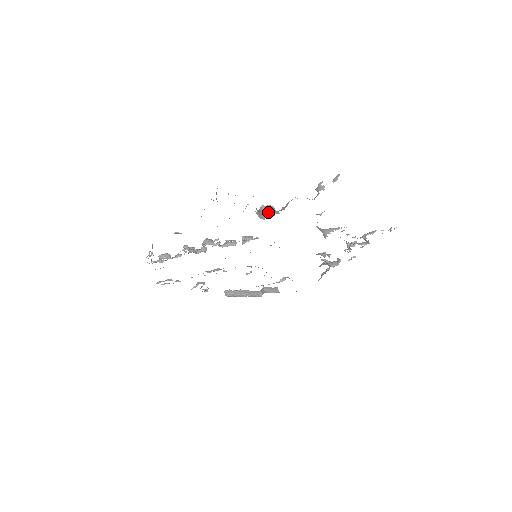
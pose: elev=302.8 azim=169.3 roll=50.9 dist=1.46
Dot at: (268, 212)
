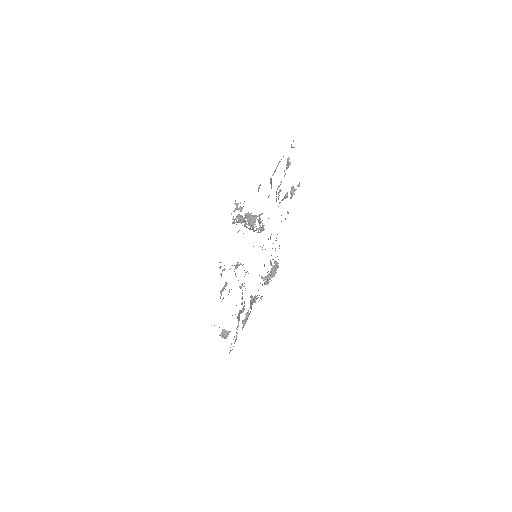
Dot at: occluded
